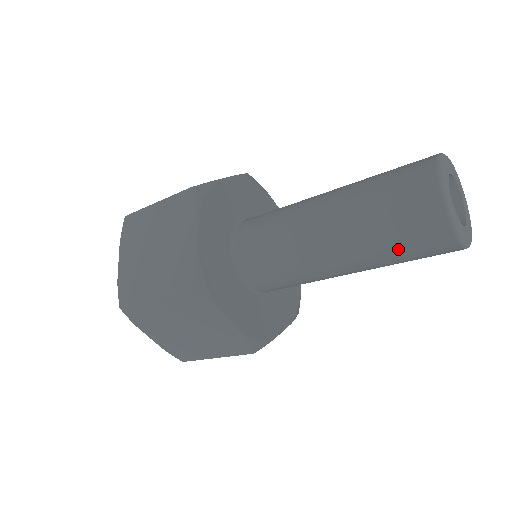
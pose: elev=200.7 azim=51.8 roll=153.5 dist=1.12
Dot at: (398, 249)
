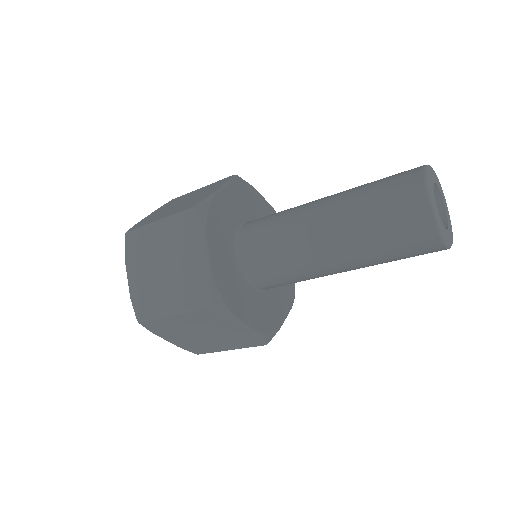
Dot at: (393, 254)
